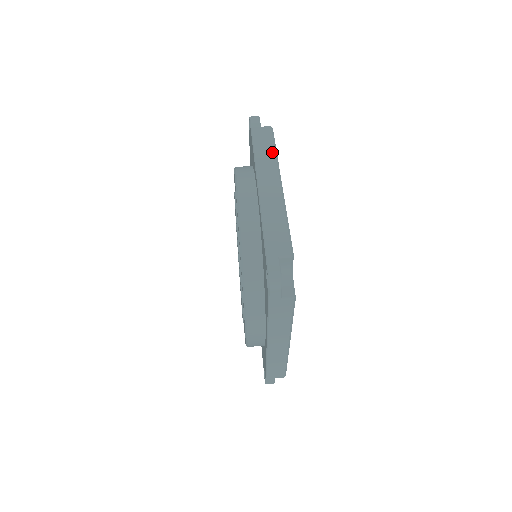
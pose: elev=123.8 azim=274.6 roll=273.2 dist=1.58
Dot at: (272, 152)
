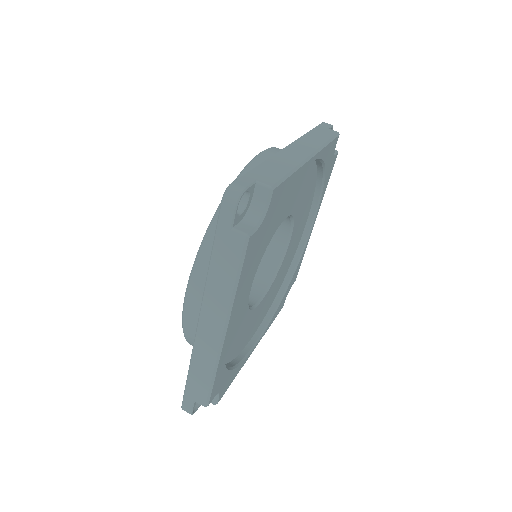
Dot at: (323, 140)
